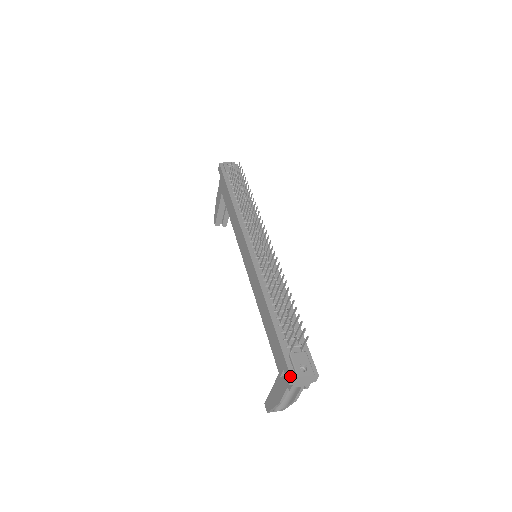
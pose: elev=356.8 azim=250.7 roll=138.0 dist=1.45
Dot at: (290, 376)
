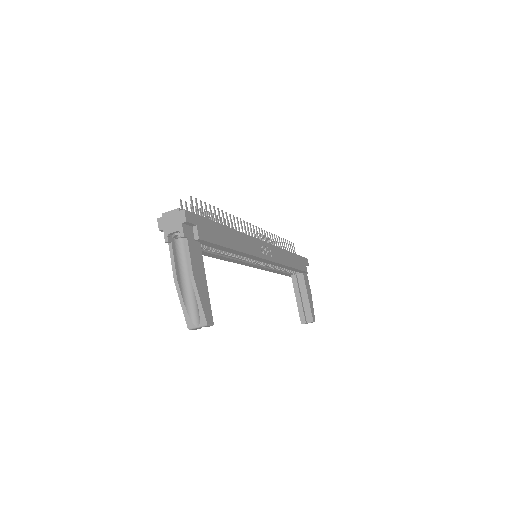
Dot at: (159, 220)
